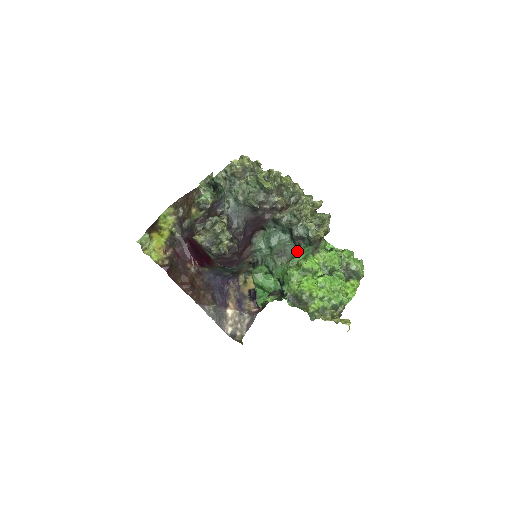
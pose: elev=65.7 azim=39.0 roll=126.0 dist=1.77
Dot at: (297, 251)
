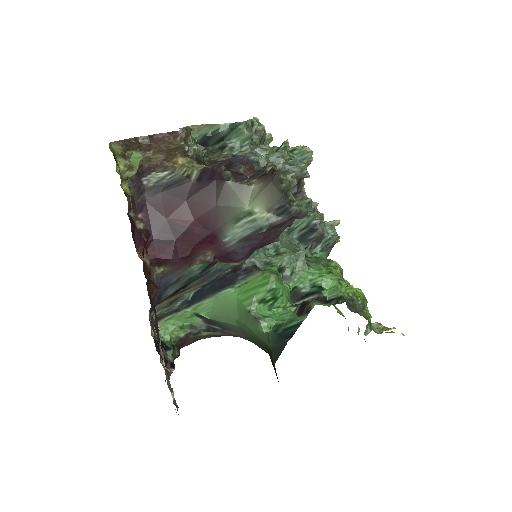
Dot at: (307, 257)
